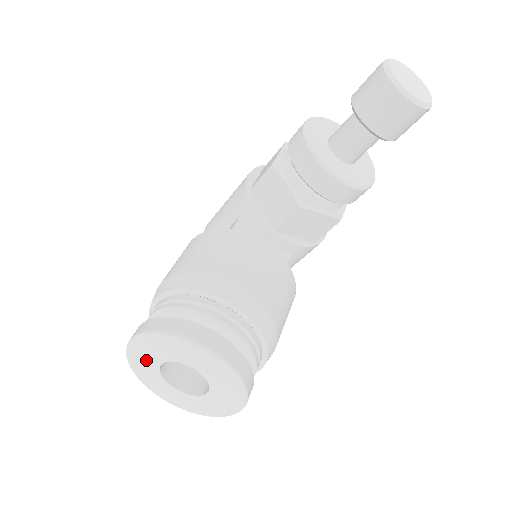
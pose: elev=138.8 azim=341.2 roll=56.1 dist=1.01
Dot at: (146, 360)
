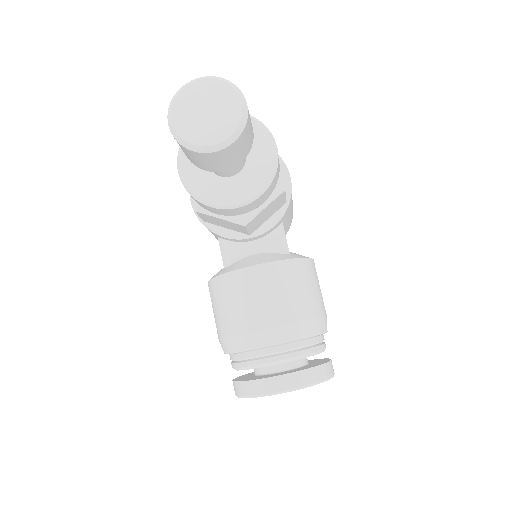
Dot at: occluded
